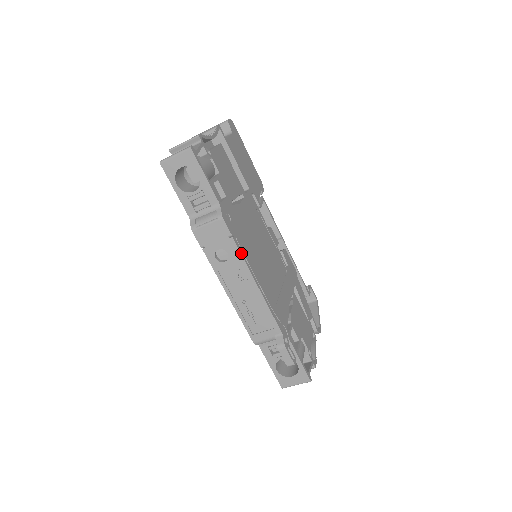
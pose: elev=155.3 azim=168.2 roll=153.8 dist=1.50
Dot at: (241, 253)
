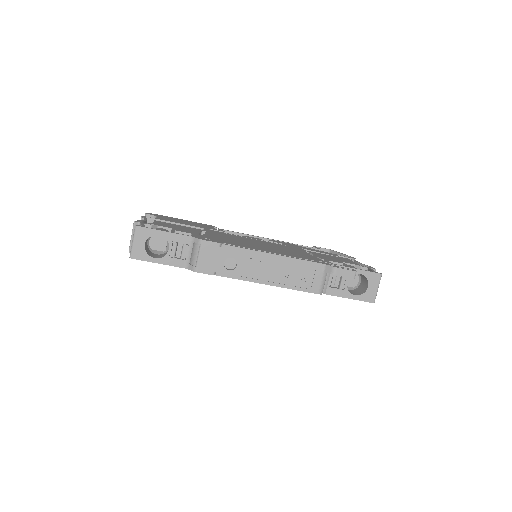
Dot at: (238, 247)
